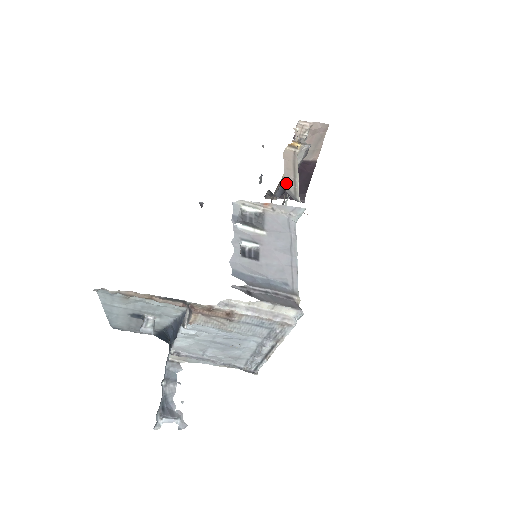
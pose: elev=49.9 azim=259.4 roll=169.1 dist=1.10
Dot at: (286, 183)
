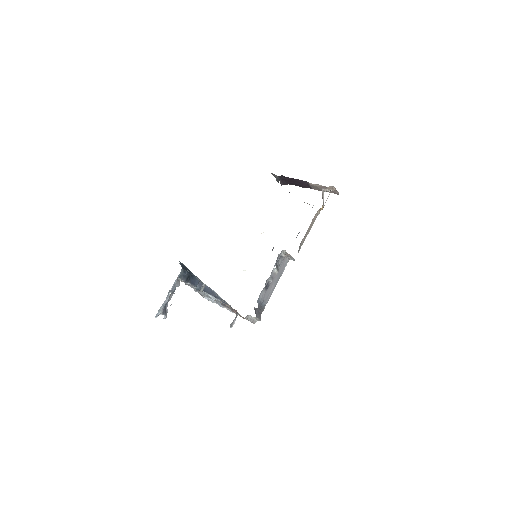
Dot at: (302, 241)
